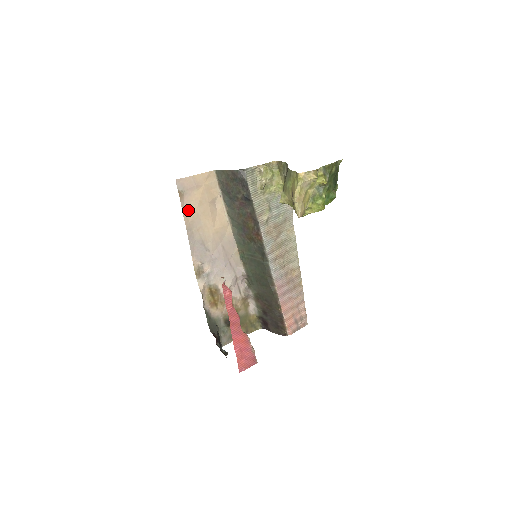
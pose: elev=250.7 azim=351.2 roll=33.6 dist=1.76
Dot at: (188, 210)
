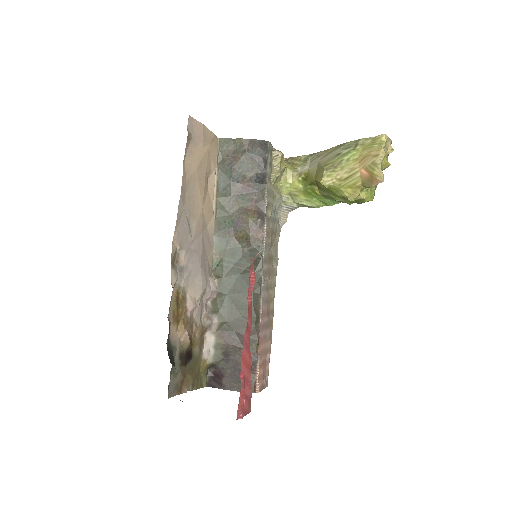
Dot at: (188, 164)
